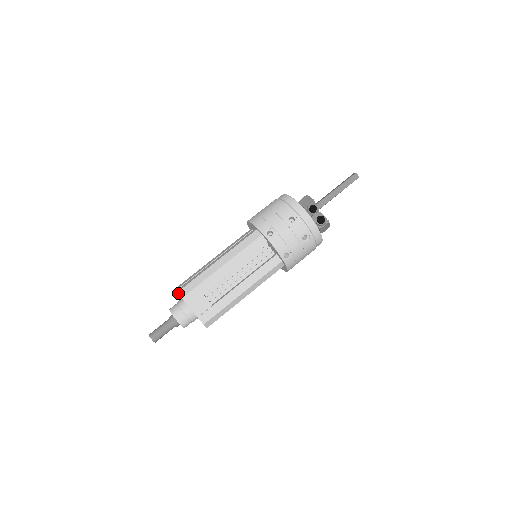
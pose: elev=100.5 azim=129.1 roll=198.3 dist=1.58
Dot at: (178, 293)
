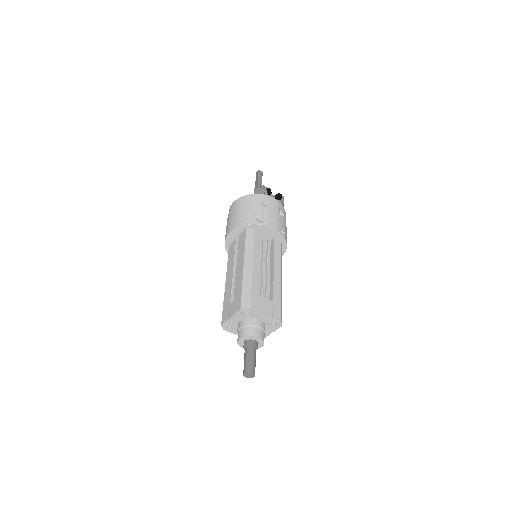
Dot at: (242, 309)
